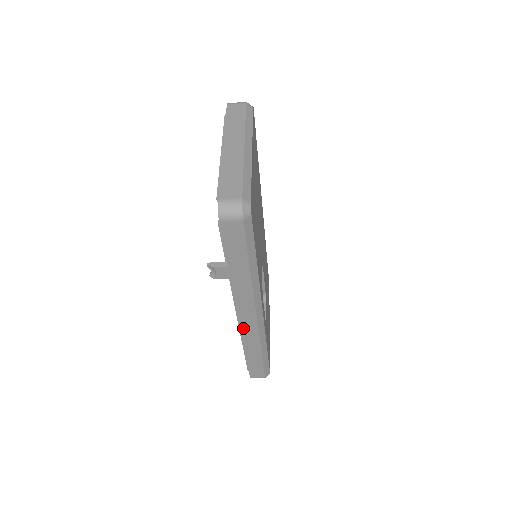
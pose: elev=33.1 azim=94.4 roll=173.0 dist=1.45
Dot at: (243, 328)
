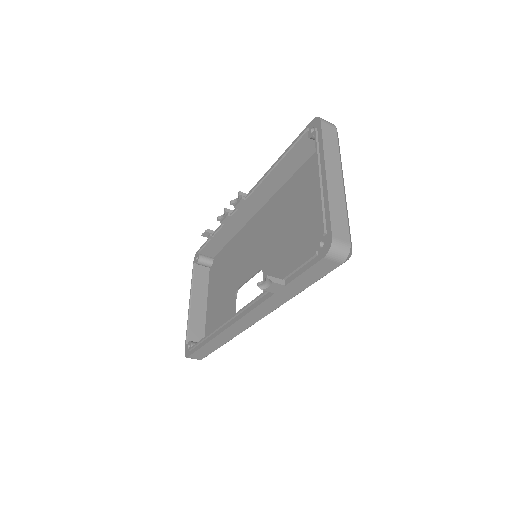
Dot at: (234, 326)
